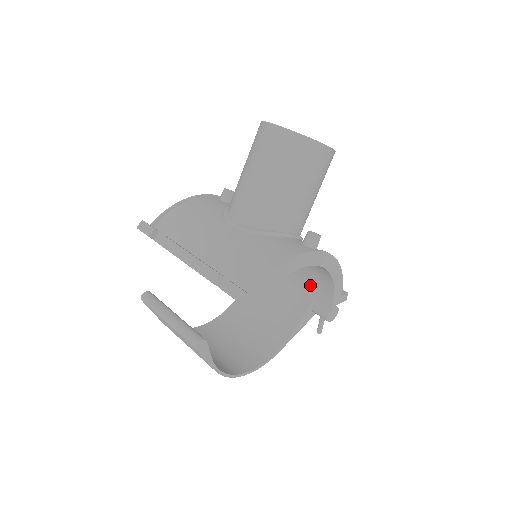
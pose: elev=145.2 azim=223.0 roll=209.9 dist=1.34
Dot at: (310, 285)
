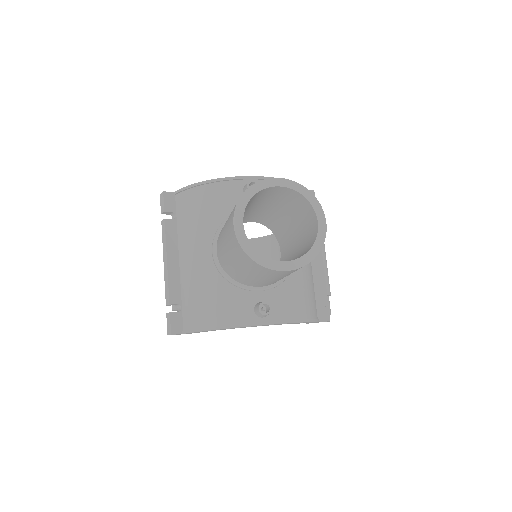
Dot at: occluded
